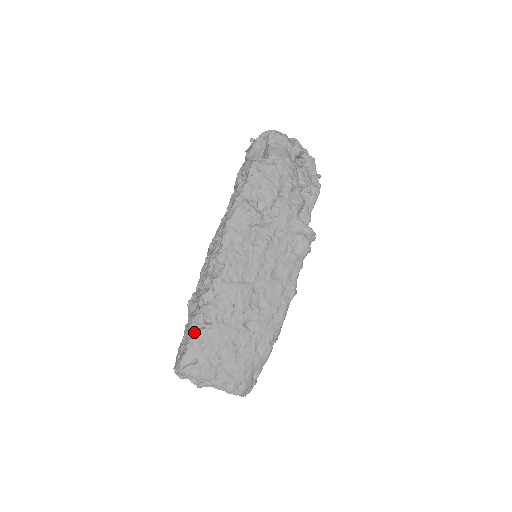
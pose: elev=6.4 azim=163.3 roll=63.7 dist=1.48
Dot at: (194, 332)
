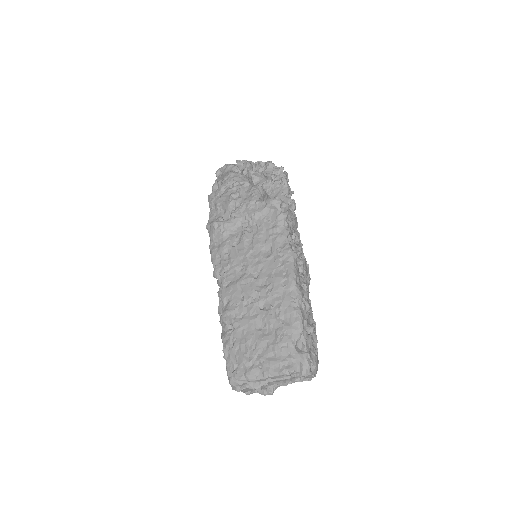
Dot at: (224, 342)
